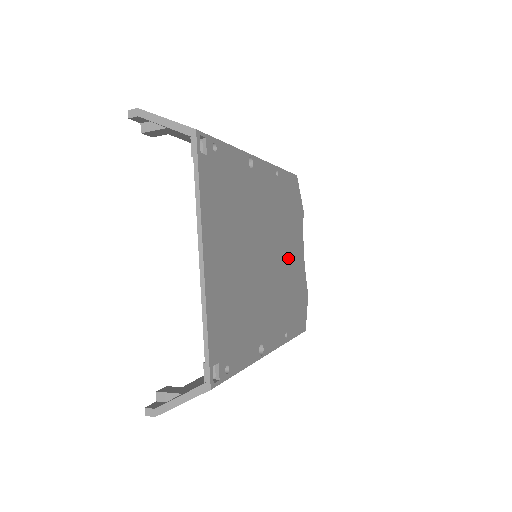
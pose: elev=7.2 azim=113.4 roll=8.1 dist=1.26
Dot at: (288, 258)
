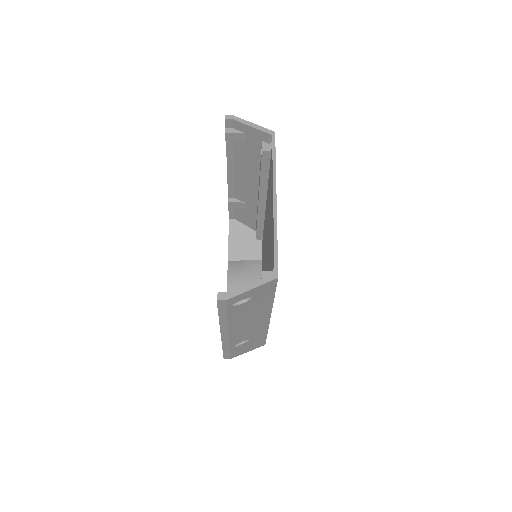
Dot at: occluded
